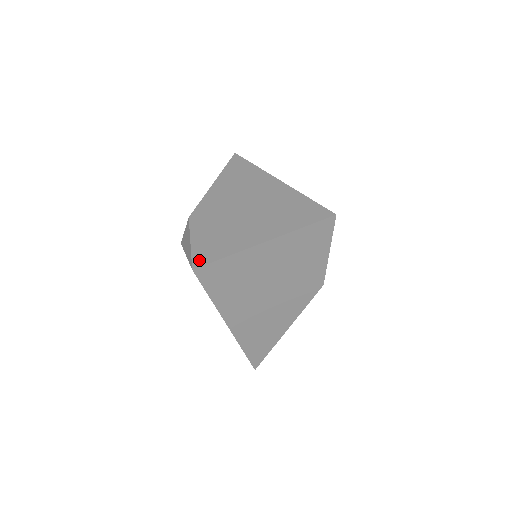
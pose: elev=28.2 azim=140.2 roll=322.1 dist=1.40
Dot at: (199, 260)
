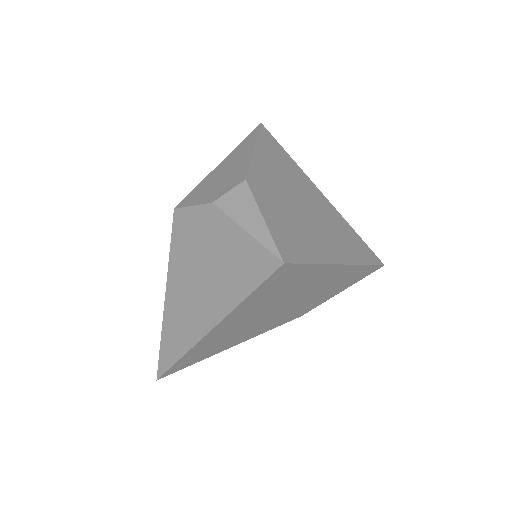
Dot at: (286, 252)
